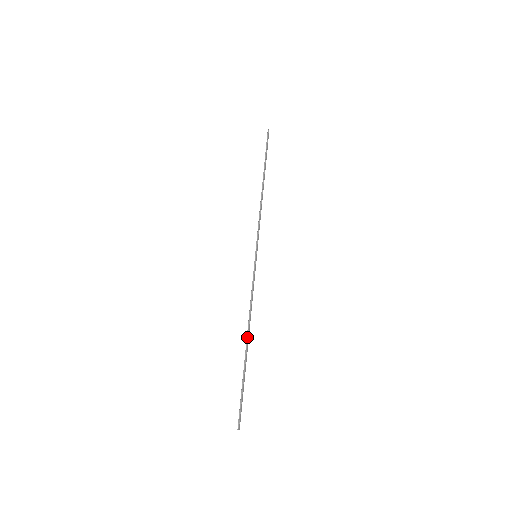
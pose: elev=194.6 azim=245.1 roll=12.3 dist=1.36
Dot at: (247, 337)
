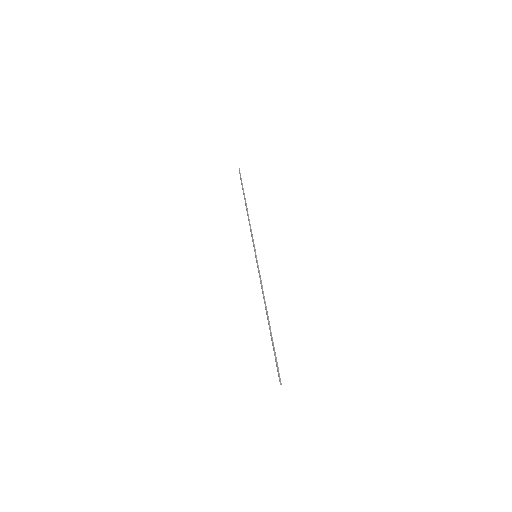
Dot at: (267, 315)
